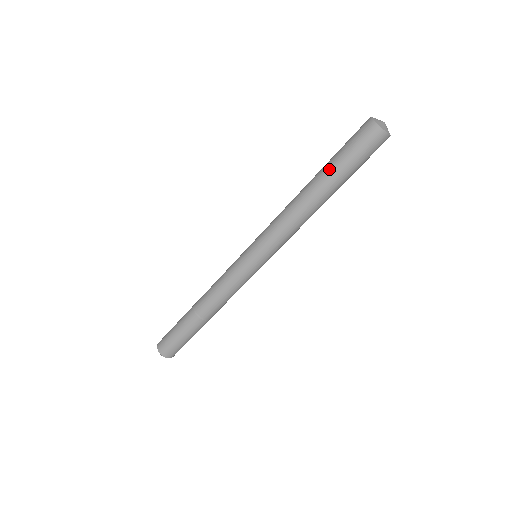
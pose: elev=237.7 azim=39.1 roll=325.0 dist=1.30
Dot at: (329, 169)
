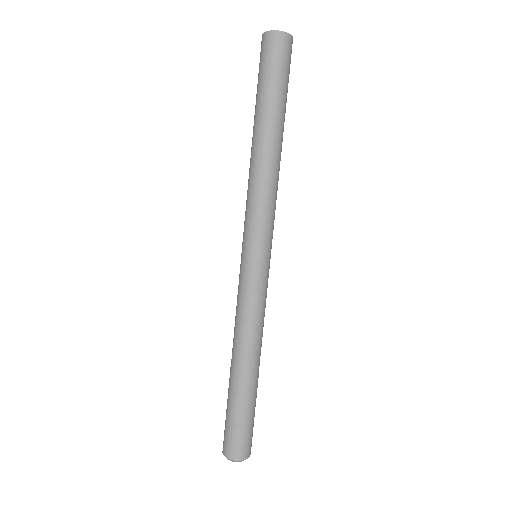
Dot at: (255, 109)
